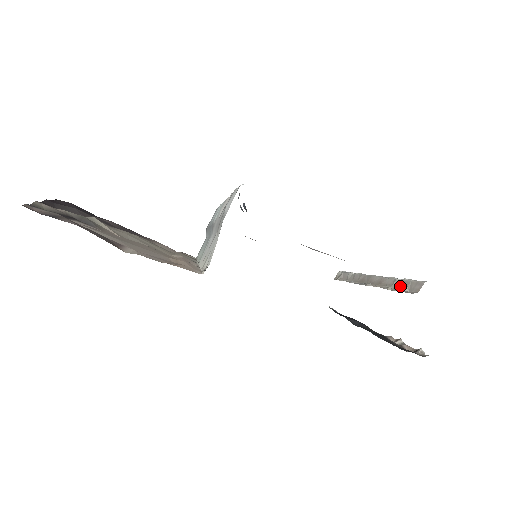
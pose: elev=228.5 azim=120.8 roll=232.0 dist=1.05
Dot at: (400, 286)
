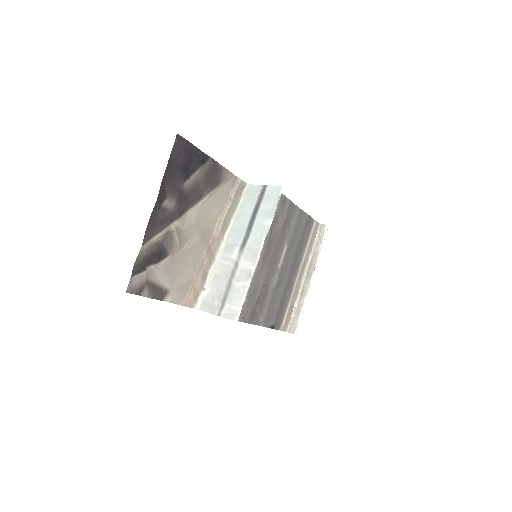
Dot at: (296, 313)
